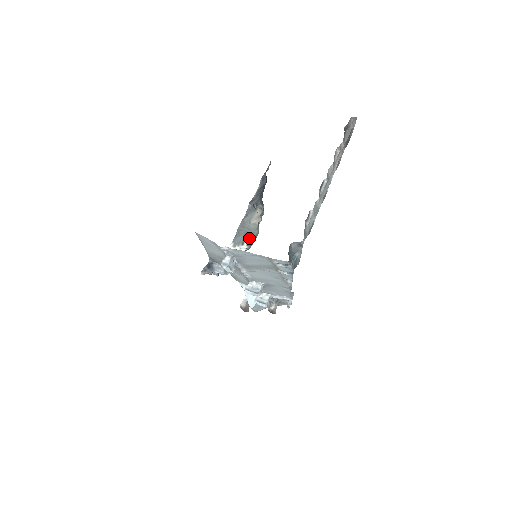
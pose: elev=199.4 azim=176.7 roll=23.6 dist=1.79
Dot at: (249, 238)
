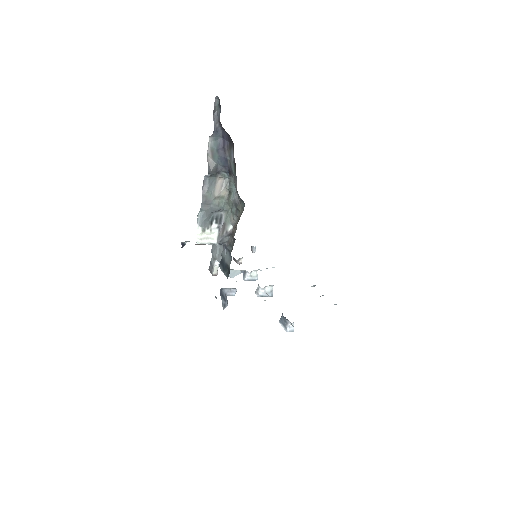
Dot at: (216, 214)
